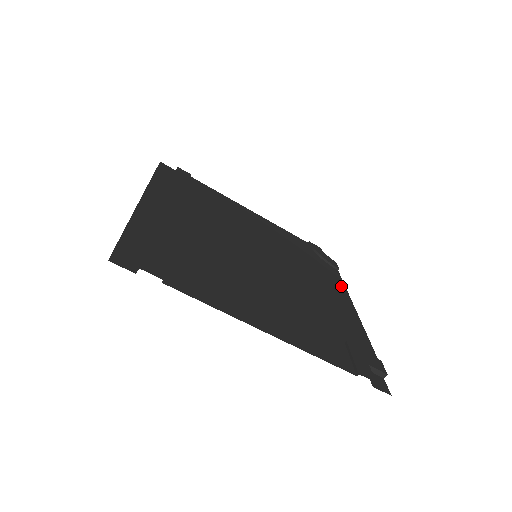
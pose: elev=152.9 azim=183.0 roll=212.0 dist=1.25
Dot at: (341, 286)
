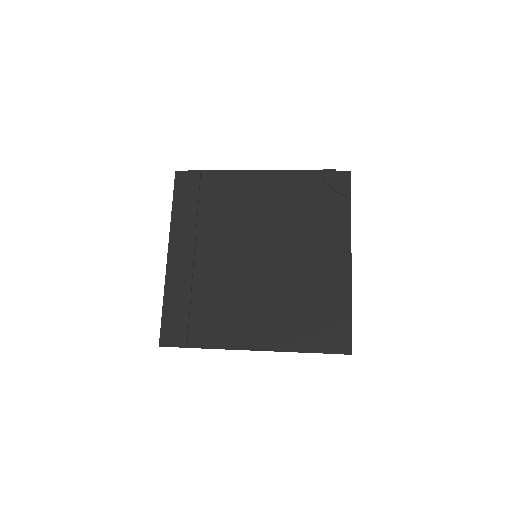
Dot at: (345, 228)
